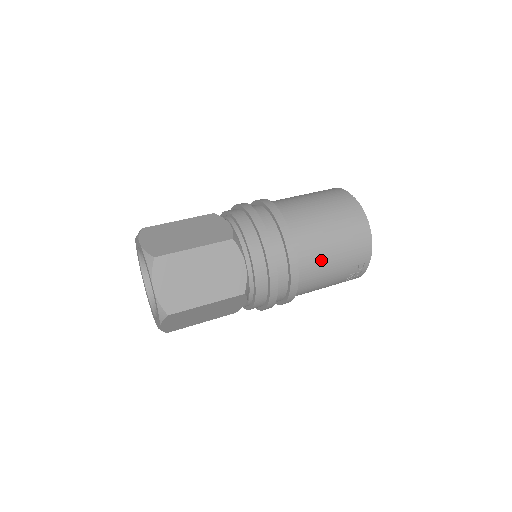
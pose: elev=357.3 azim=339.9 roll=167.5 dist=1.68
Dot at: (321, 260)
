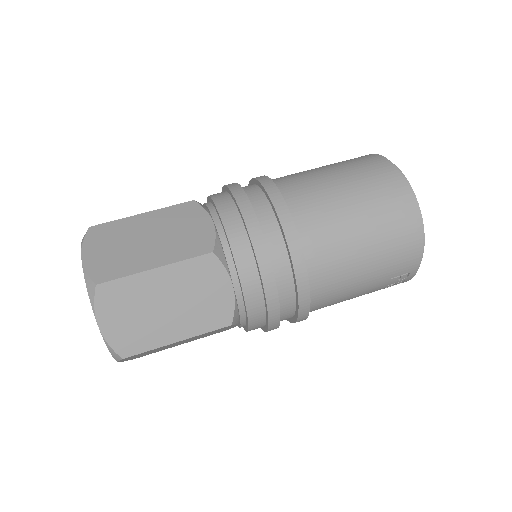
Dot at: (345, 275)
